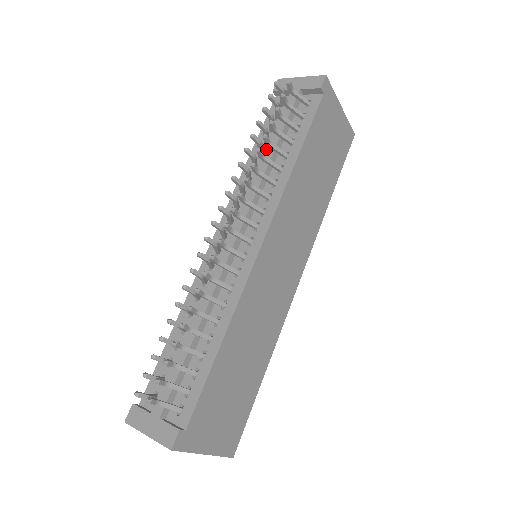
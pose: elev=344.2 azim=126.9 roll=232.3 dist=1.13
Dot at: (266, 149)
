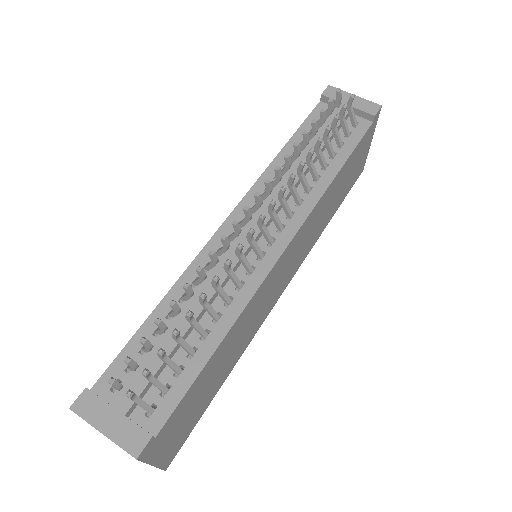
Dot at: (307, 151)
